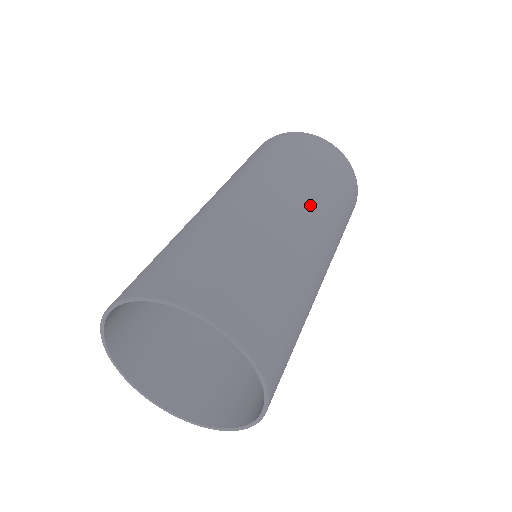
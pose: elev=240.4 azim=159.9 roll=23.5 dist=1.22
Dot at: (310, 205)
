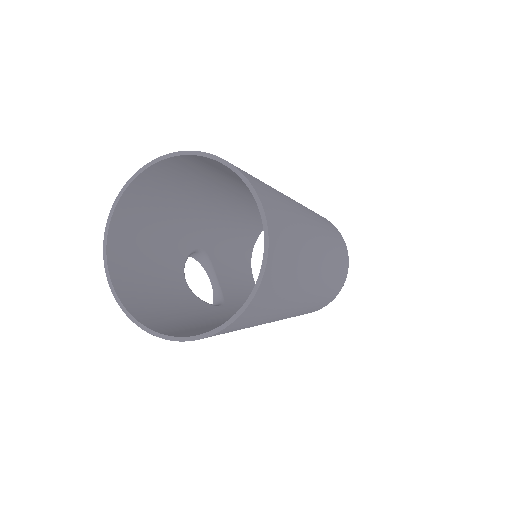
Dot at: (303, 206)
